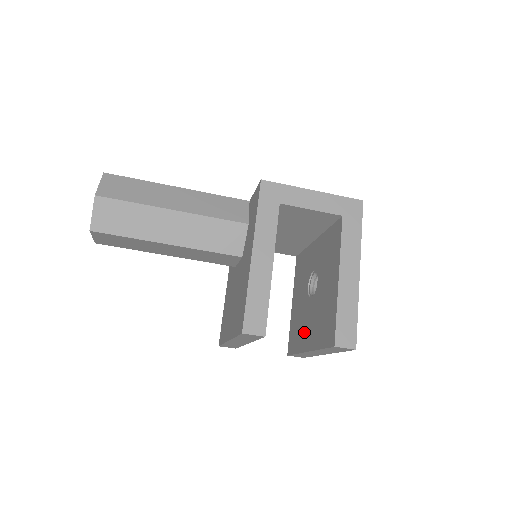
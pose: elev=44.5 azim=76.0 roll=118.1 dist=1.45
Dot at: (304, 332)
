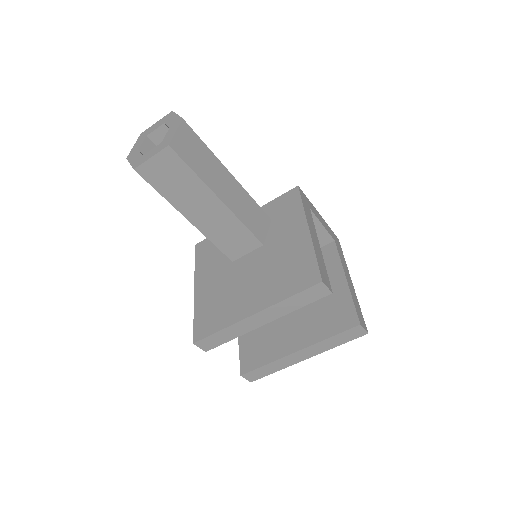
Dot at: (283, 339)
